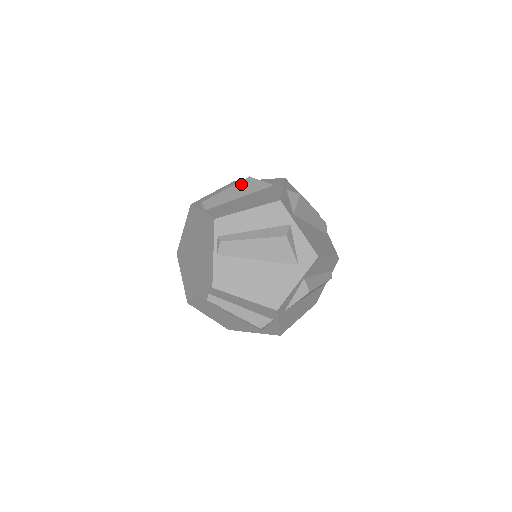
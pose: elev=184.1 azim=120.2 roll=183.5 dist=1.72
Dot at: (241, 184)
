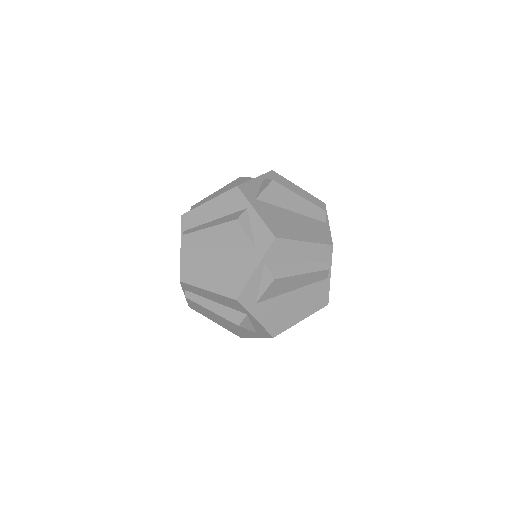
Dot at: (230, 184)
